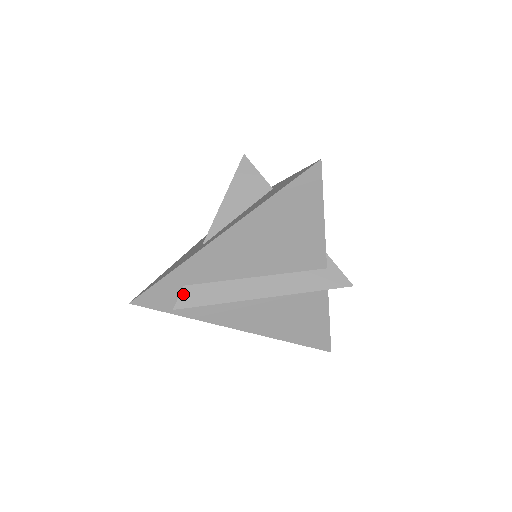
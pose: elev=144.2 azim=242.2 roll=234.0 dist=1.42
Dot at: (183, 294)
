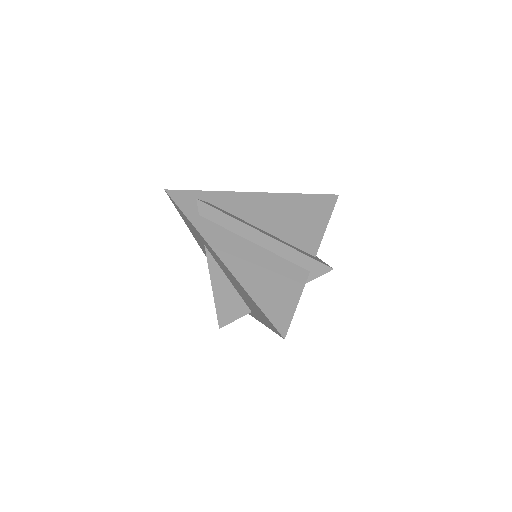
Dot at: (208, 203)
